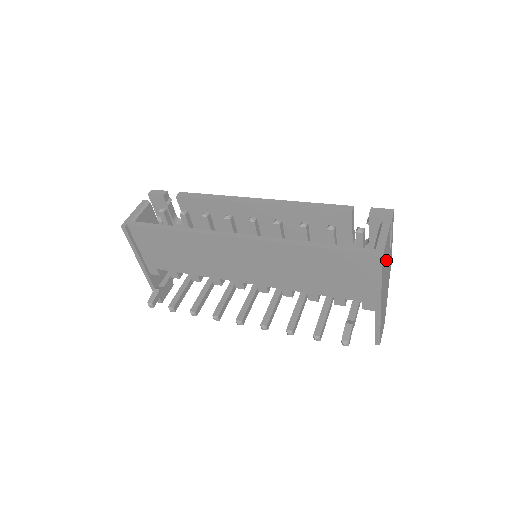
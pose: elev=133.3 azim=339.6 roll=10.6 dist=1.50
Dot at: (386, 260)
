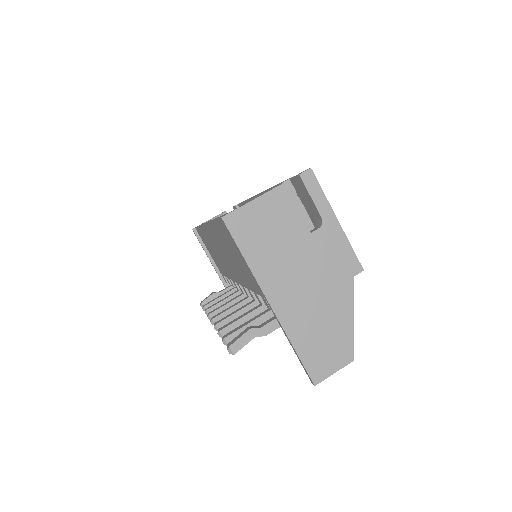
Dot at: (279, 236)
